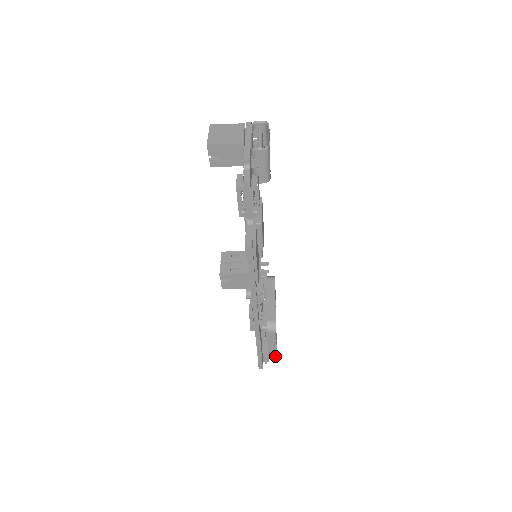
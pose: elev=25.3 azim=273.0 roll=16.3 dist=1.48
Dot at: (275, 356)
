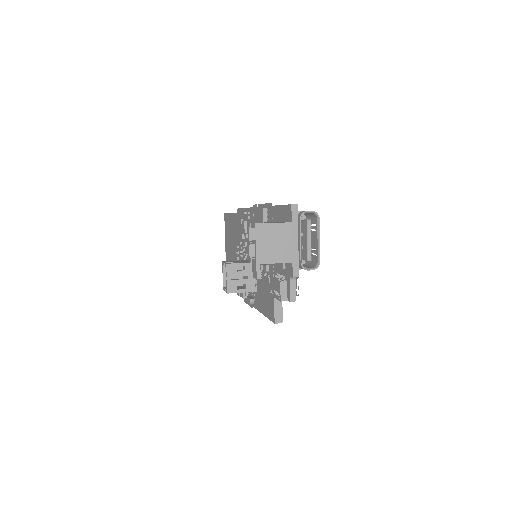
Dot at: occluded
